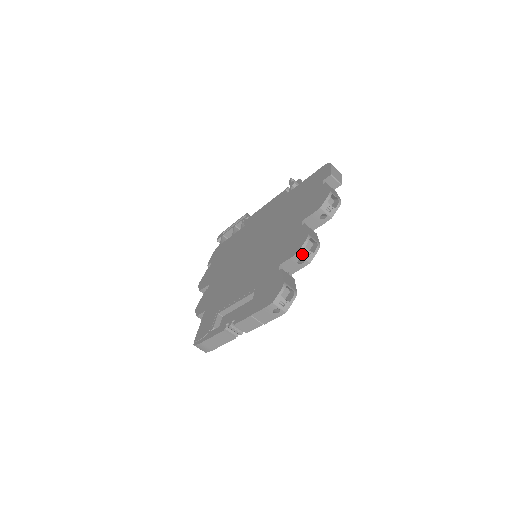
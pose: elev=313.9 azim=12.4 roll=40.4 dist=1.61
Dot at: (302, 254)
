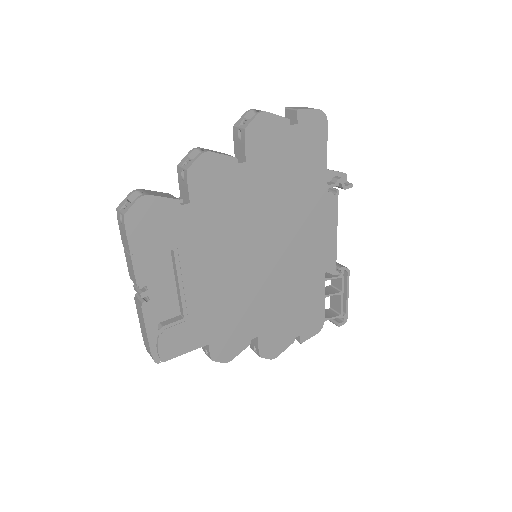
Dot at: (182, 165)
